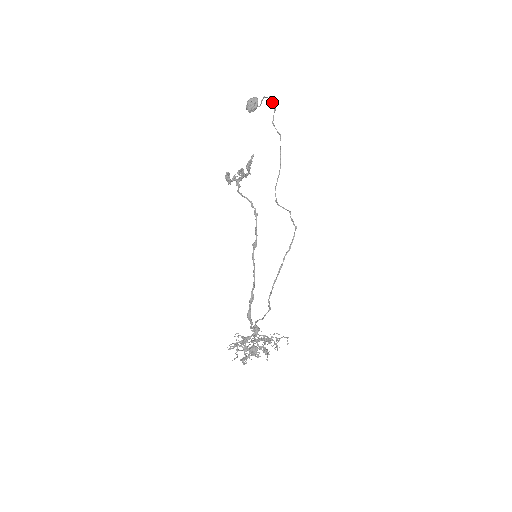
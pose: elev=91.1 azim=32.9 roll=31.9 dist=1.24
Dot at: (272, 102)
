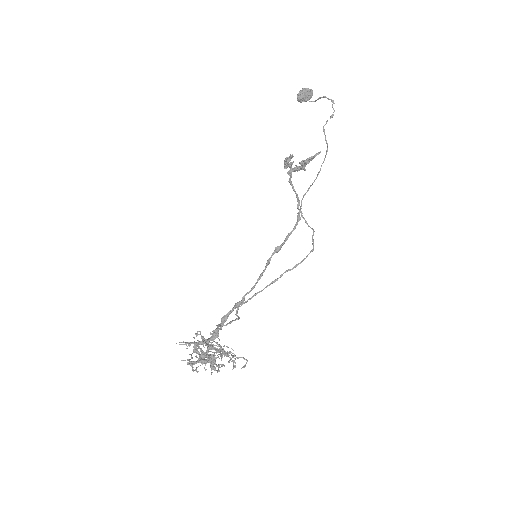
Dot at: occluded
